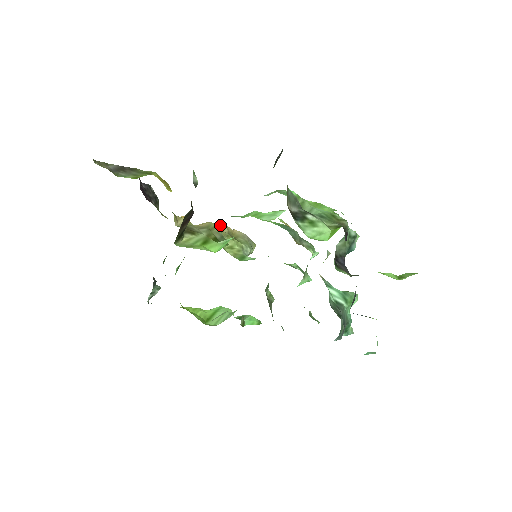
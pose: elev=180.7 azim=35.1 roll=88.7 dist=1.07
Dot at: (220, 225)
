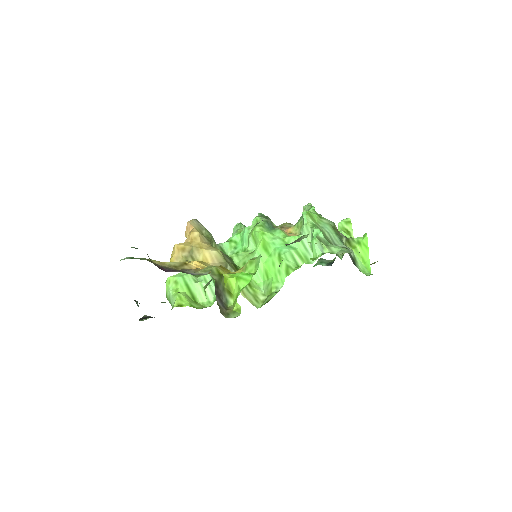
Dot at: (201, 238)
